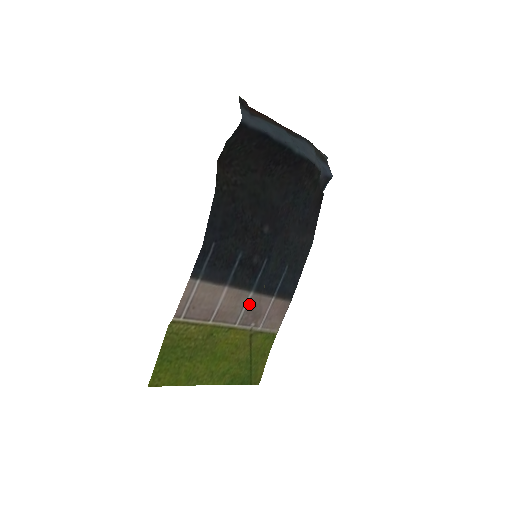
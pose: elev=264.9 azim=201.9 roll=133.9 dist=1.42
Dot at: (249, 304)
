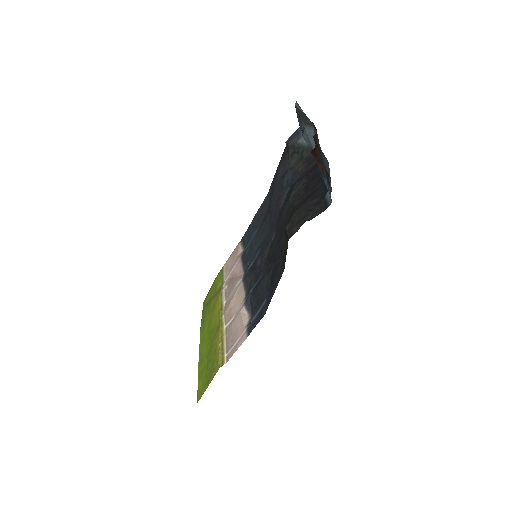
Dot at: (236, 284)
